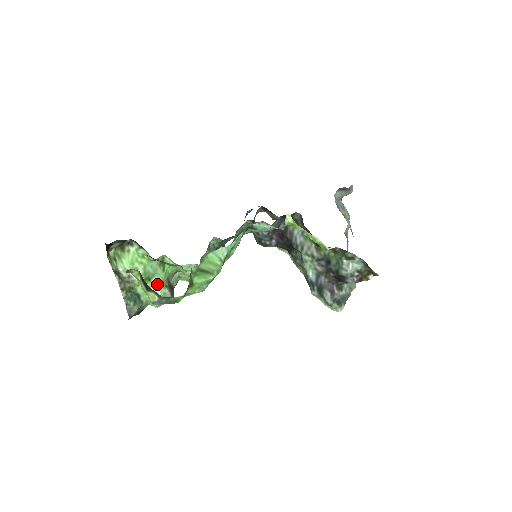
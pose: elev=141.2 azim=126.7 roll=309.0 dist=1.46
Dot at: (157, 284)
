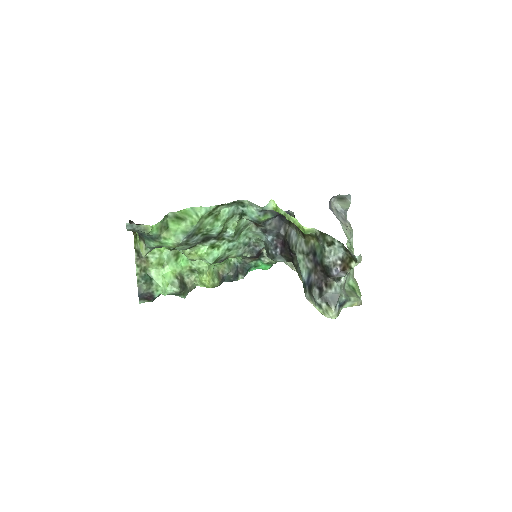
Dot at: (169, 272)
